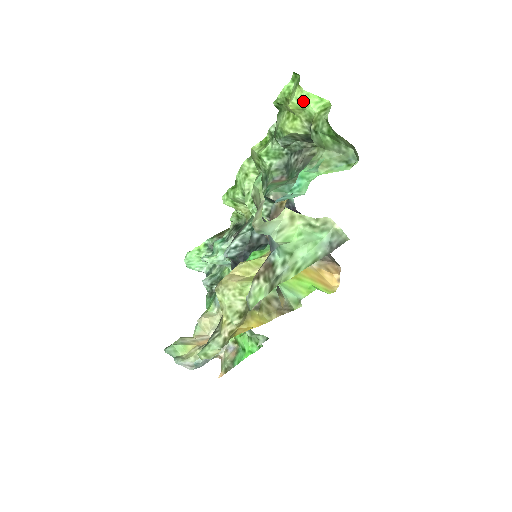
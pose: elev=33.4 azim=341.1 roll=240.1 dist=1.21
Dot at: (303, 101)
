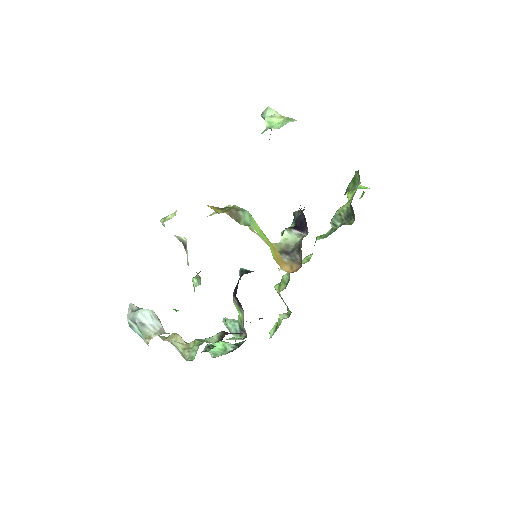
Dot at: (355, 189)
